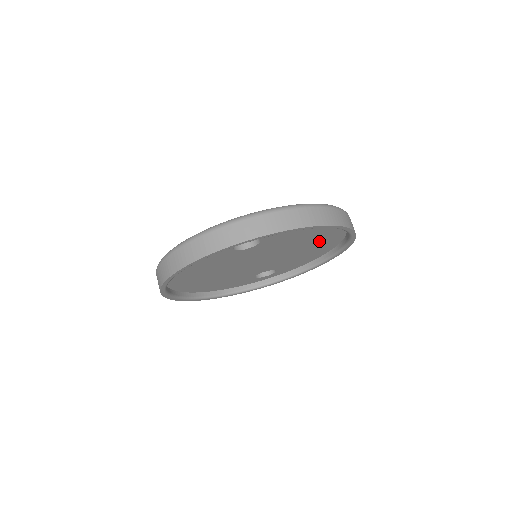
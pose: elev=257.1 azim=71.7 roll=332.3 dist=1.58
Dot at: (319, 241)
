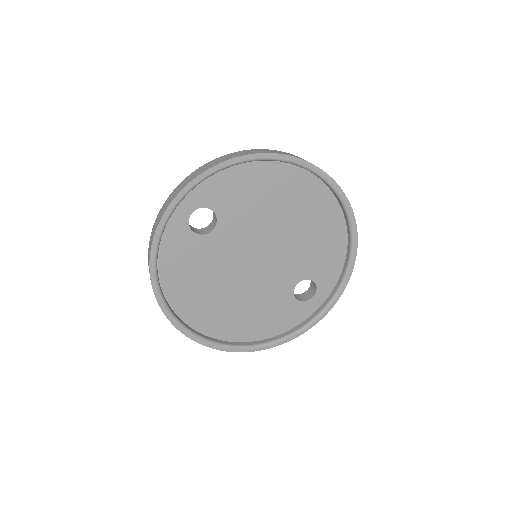
Dot at: (301, 204)
